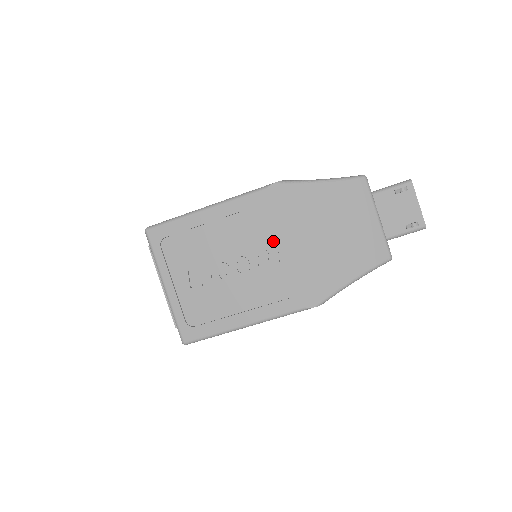
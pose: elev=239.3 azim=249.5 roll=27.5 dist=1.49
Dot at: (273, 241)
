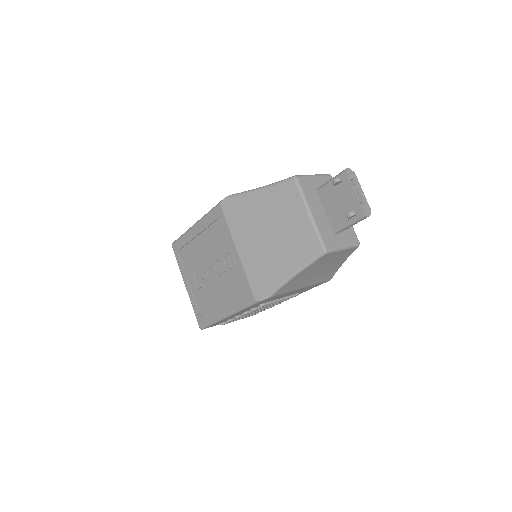
Dot at: (230, 246)
